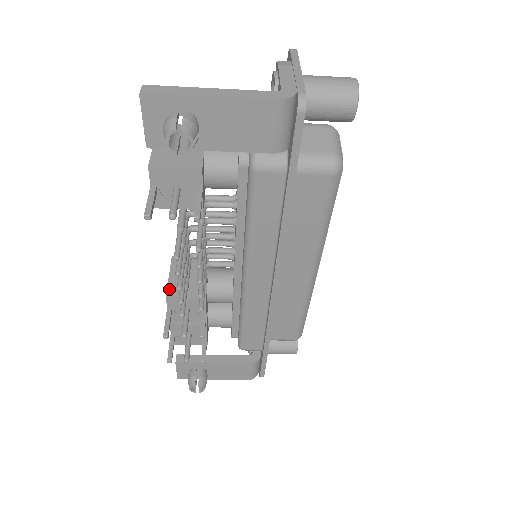
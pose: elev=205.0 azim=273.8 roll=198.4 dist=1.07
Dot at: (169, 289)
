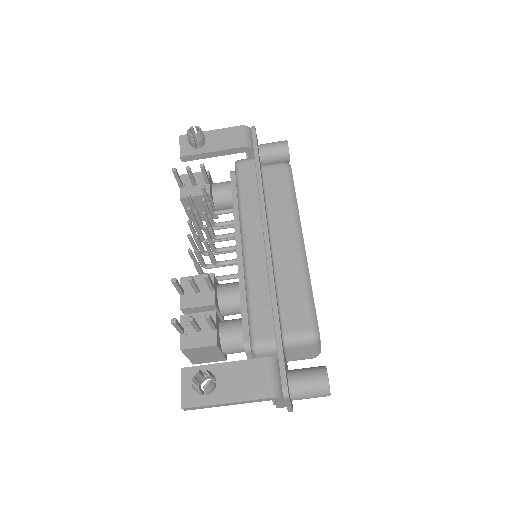
Dot at: occluded
